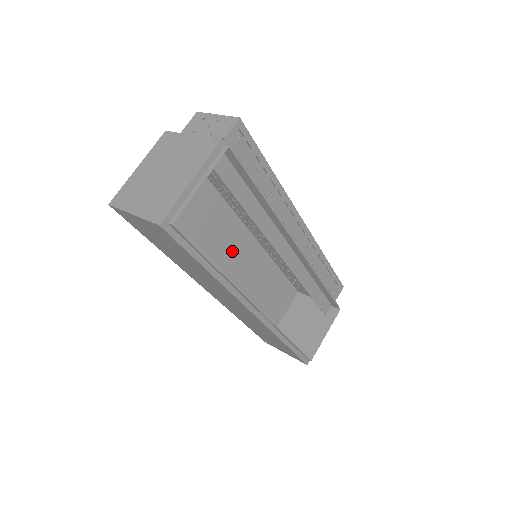
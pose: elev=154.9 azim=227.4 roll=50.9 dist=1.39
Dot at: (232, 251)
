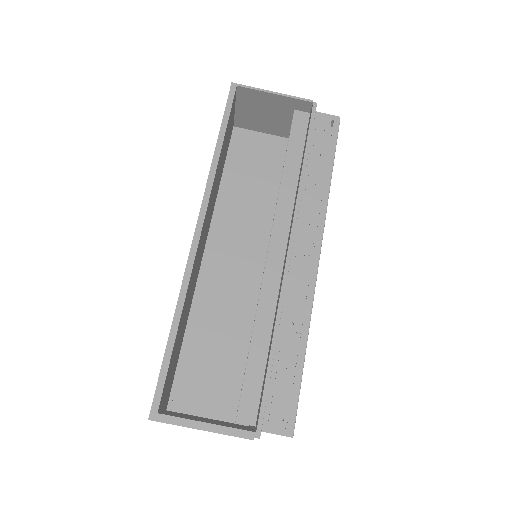
Dot at: (248, 256)
